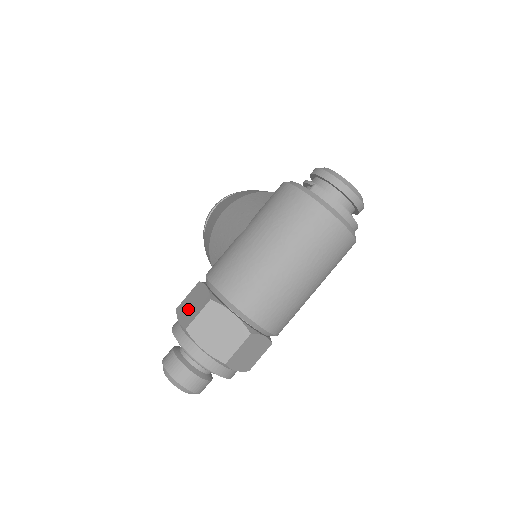
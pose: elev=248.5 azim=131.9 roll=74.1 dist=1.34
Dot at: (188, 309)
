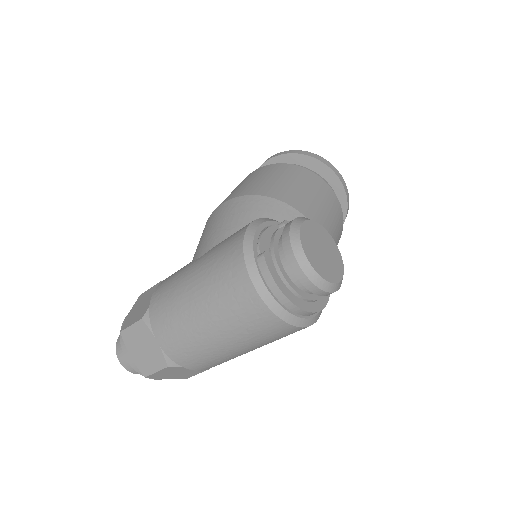
Dot at: (137, 308)
